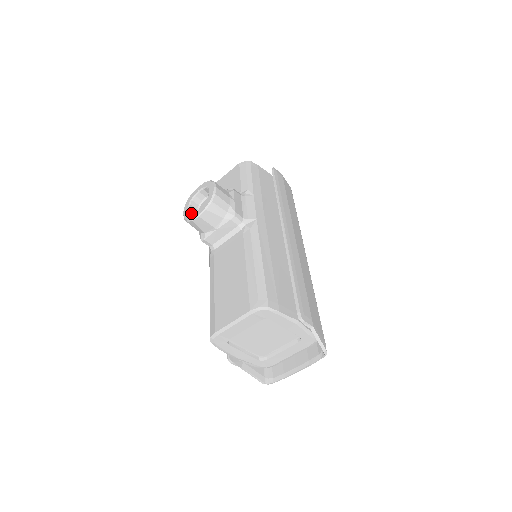
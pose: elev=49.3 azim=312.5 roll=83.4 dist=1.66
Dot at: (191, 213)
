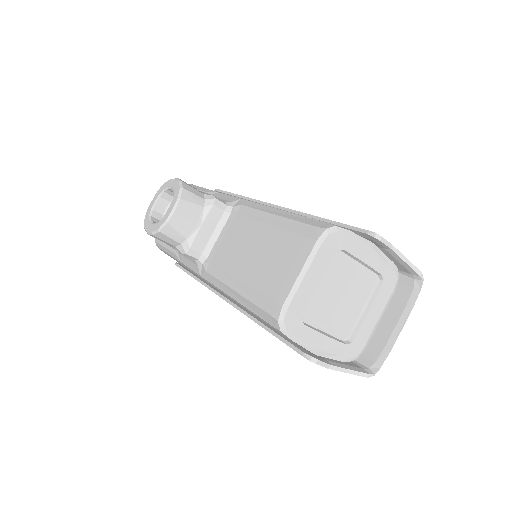
Dot at: (160, 220)
